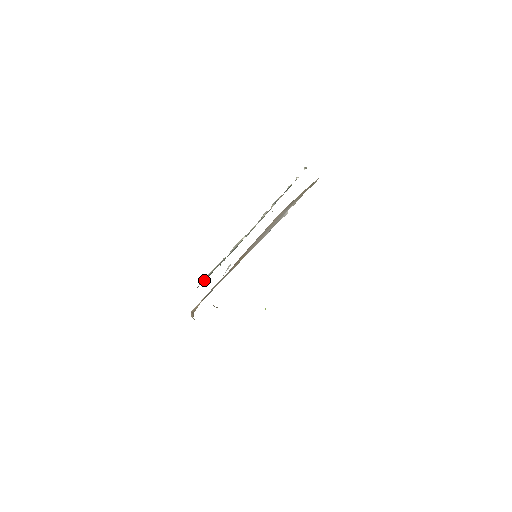
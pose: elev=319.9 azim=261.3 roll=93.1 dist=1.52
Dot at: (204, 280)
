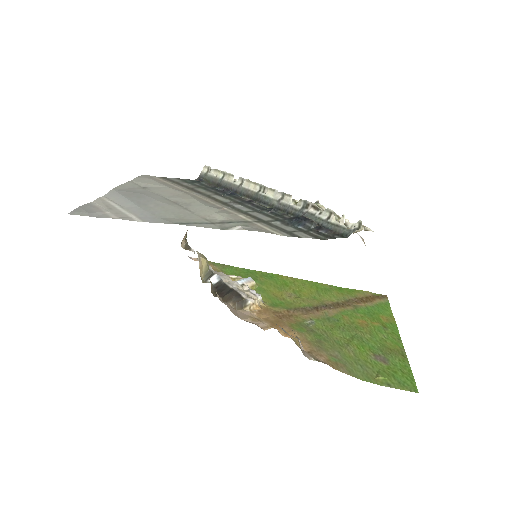
Dot at: (206, 179)
